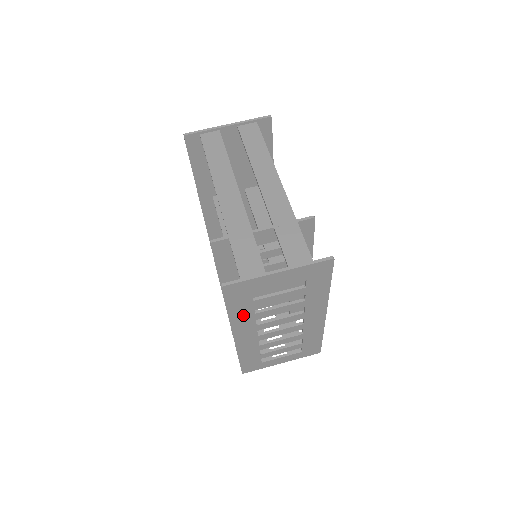
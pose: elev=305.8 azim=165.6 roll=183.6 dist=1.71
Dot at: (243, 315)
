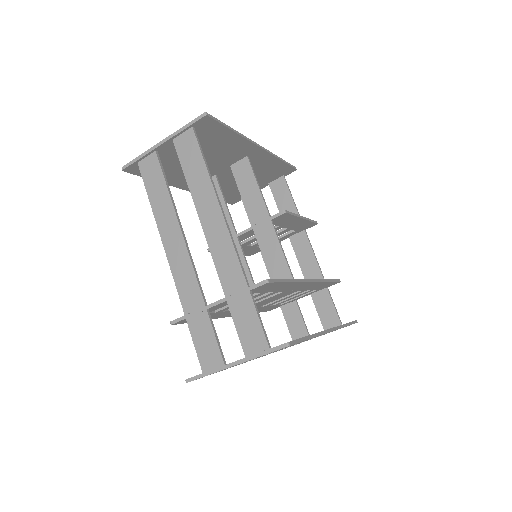
Dot at: occluded
